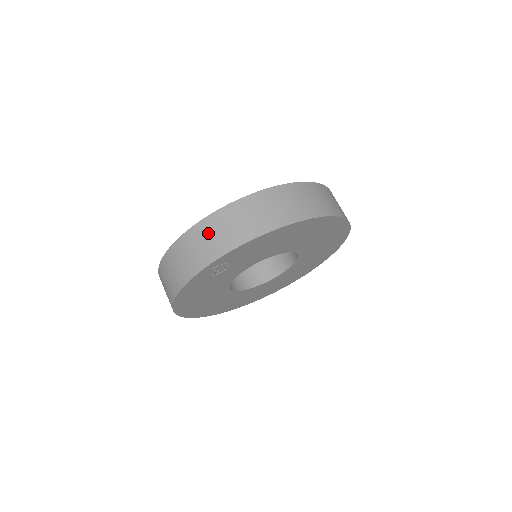
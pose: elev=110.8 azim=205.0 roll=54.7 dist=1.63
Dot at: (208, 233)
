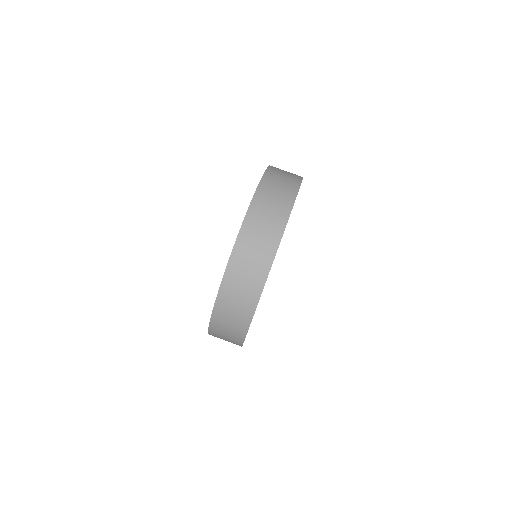
Dot at: (221, 332)
